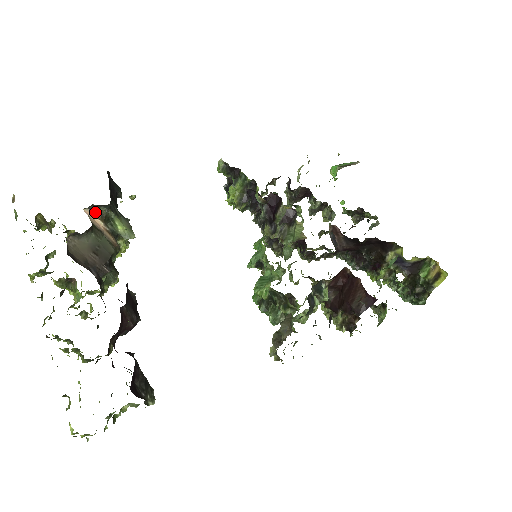
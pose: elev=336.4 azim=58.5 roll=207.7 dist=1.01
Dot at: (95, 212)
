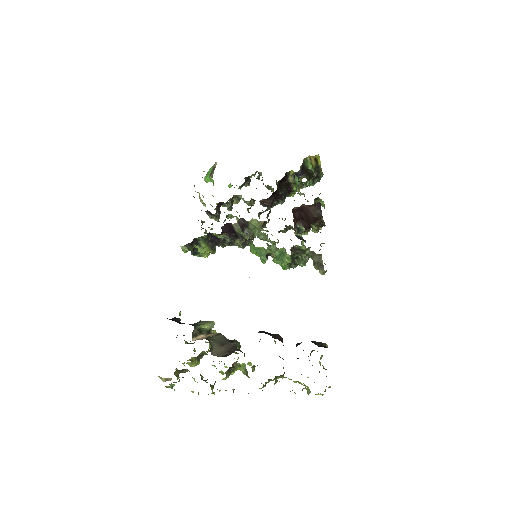
Dot at: (195, 336)
